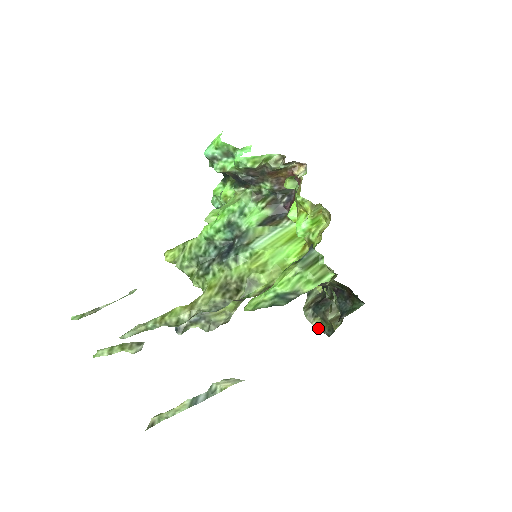
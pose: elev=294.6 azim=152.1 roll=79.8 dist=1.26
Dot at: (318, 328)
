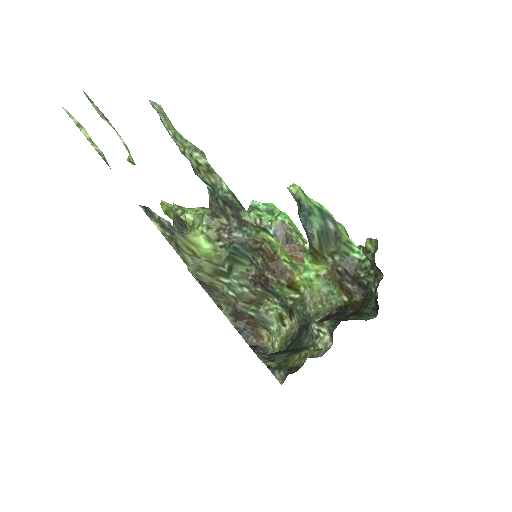
Dot at: (270, 369)
